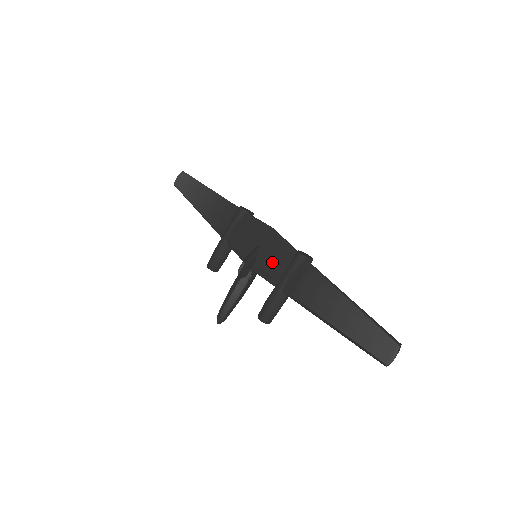
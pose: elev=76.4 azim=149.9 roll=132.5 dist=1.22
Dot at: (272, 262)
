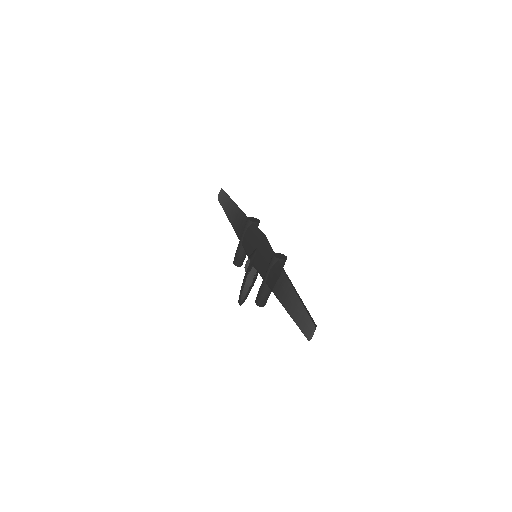
Dot at: (261, 261)
